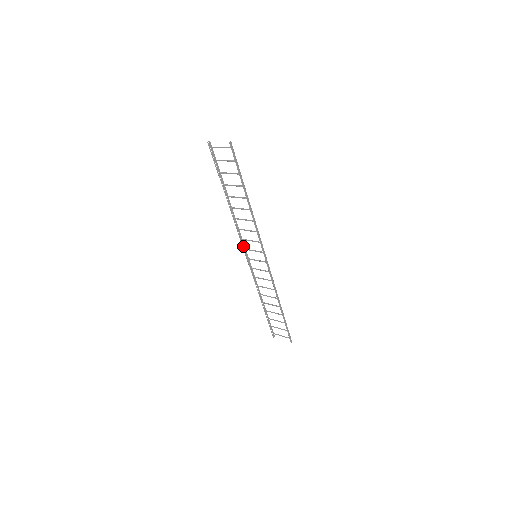
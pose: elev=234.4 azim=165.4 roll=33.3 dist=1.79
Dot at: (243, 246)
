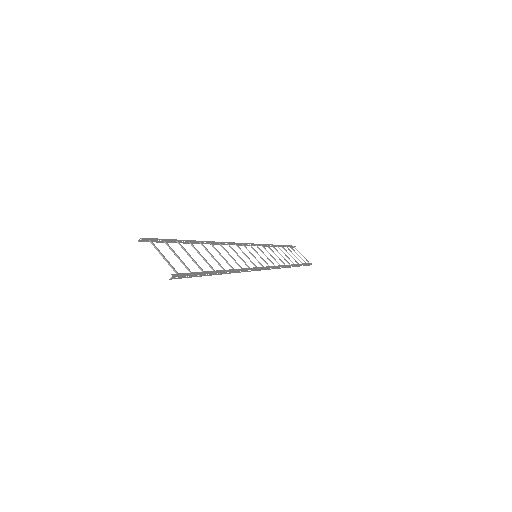
Dot at: (238, 243)
